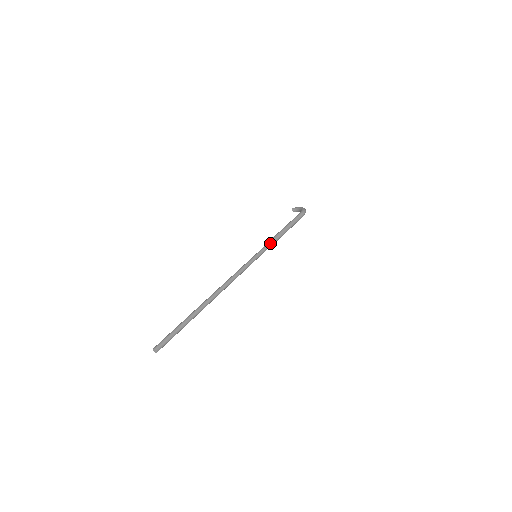
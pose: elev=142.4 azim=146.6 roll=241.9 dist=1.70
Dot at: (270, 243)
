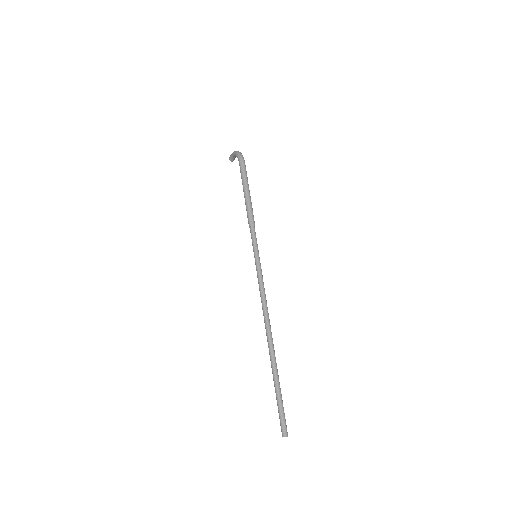
Dot at: (252, 230)
